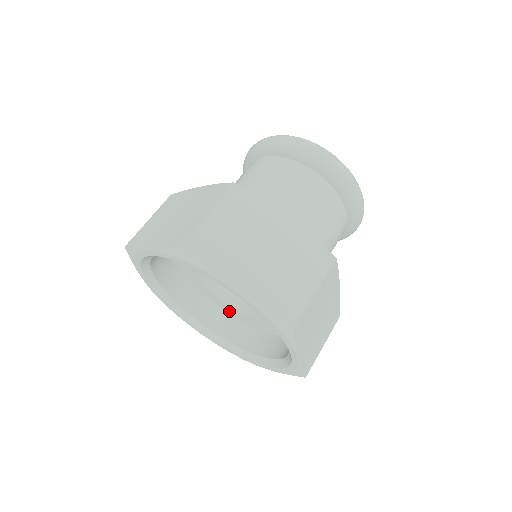
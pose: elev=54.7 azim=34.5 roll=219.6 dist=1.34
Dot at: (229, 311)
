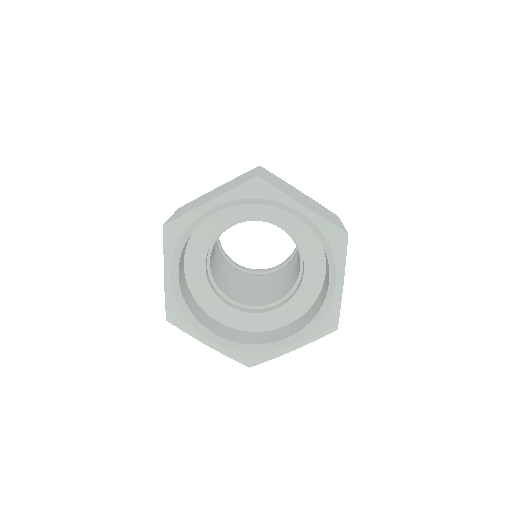
Dot at: (294, 316)
